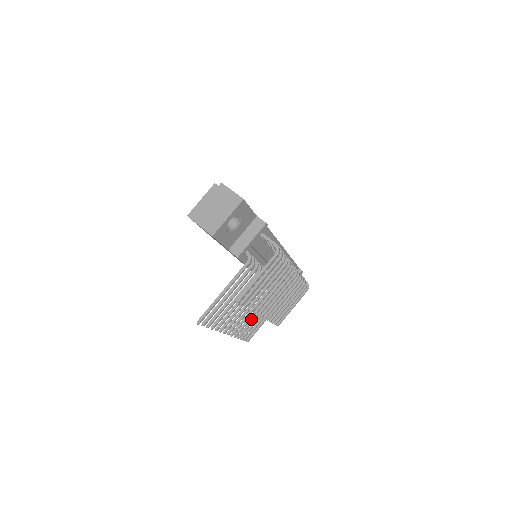
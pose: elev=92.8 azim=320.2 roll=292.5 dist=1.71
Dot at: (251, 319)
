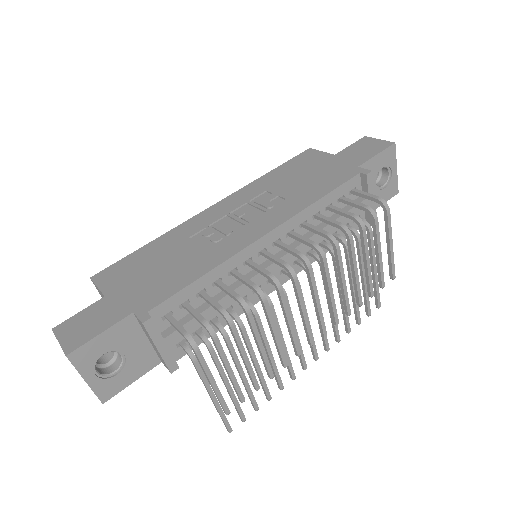
Dot at: occluded
